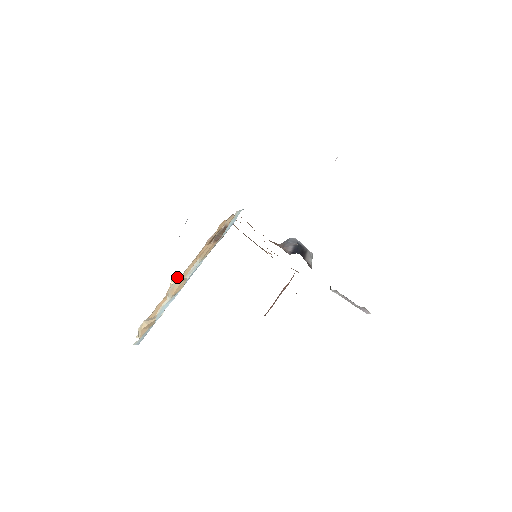
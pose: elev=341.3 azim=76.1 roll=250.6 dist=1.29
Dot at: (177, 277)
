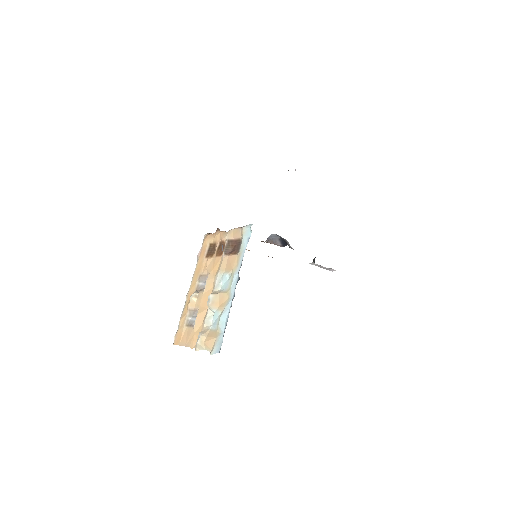
Dot at: (195, 293)
